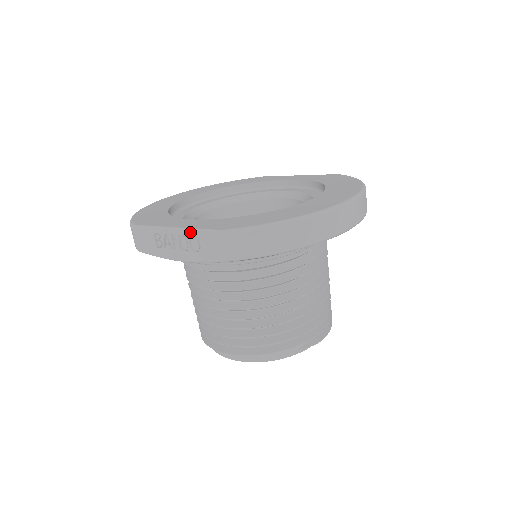
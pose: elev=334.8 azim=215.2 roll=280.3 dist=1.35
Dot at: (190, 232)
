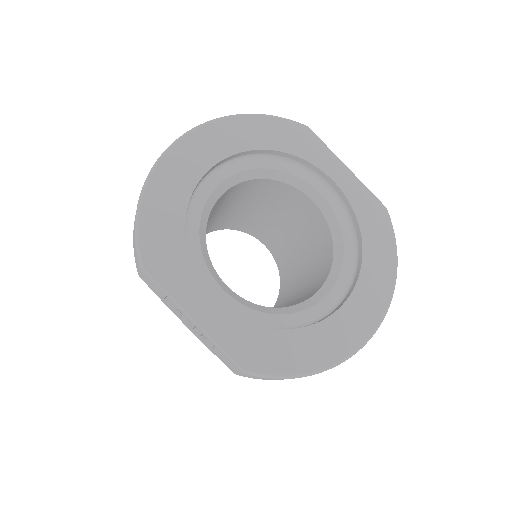
Dot at: (209, 339)
